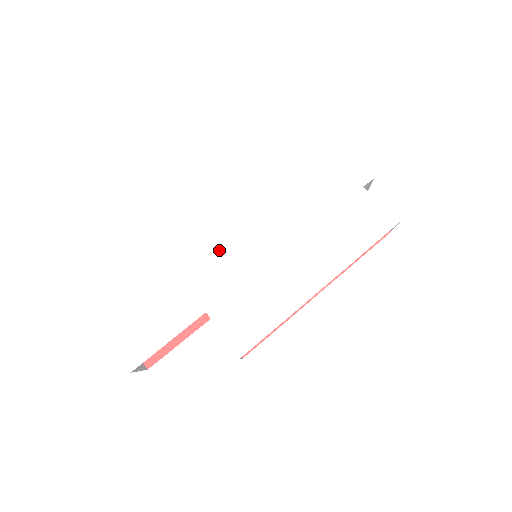
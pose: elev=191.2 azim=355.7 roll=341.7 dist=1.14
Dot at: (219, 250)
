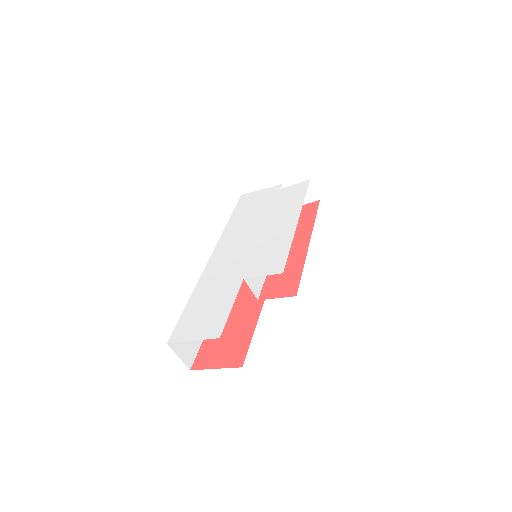
Dot at: (228, 259)
